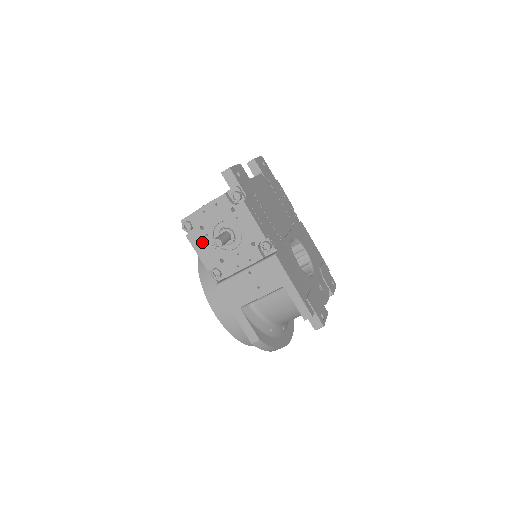
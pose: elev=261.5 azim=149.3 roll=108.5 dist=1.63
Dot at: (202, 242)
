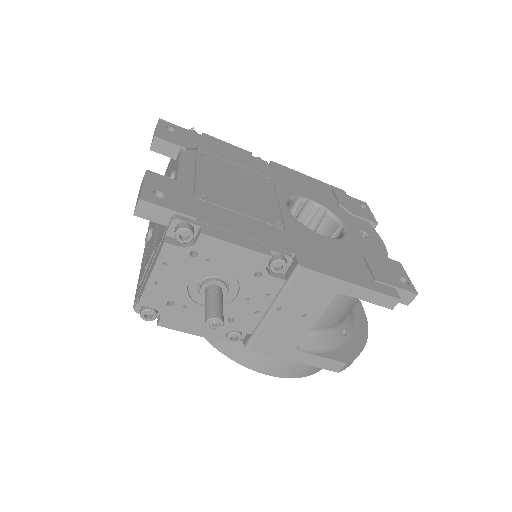
Dot at: (185, 318)
